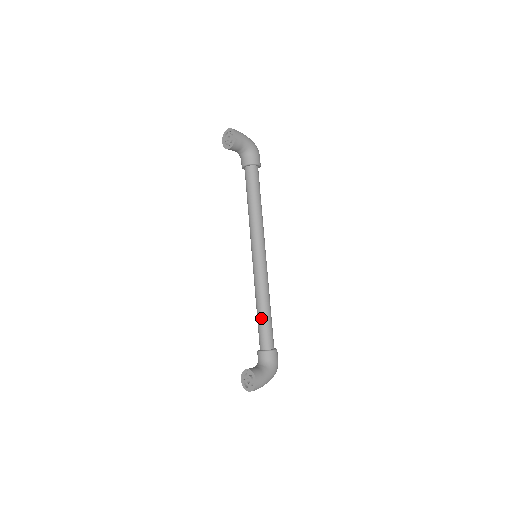
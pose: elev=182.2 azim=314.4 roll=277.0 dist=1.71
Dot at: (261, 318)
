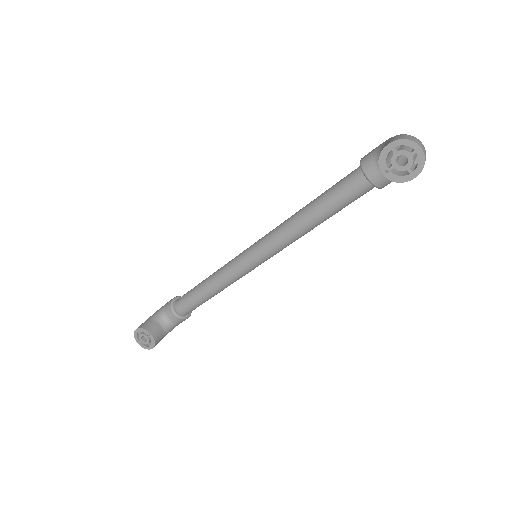
Dot at: (202, 298)
